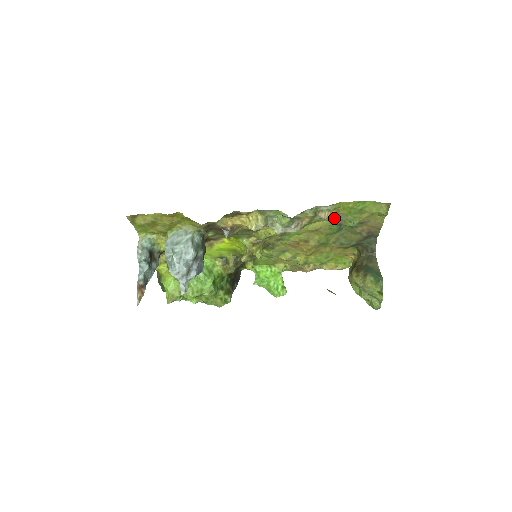
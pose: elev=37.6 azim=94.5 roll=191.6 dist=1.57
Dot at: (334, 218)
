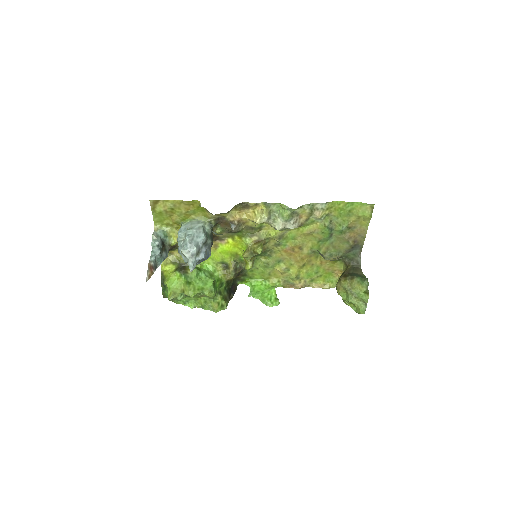
Dot at: (326, 220)
